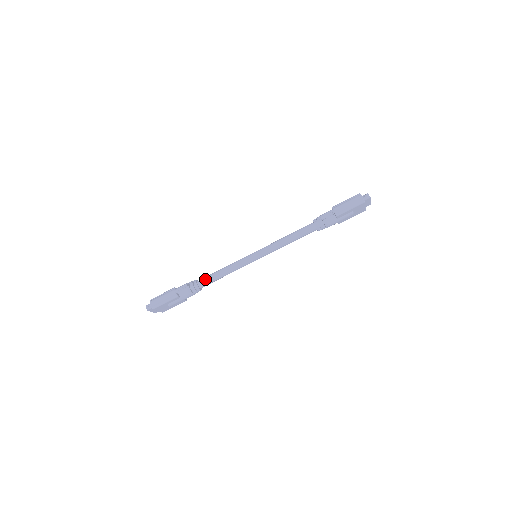
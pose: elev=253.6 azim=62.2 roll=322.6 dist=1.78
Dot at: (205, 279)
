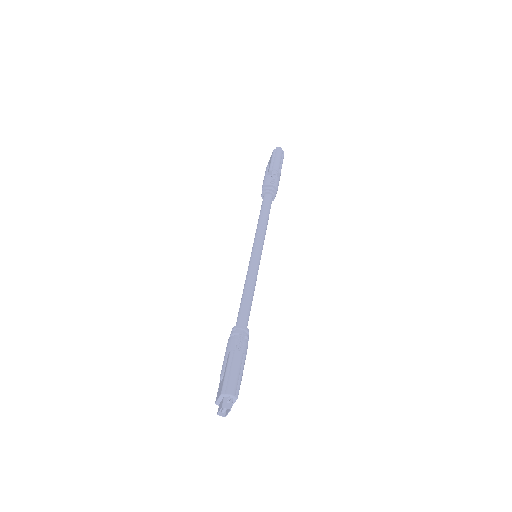
Dot at: (243, 315)
